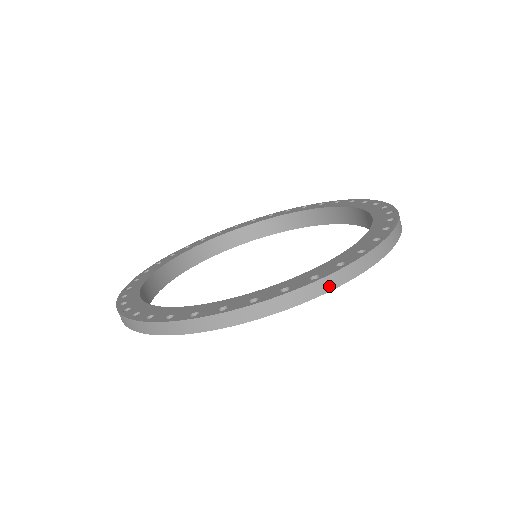
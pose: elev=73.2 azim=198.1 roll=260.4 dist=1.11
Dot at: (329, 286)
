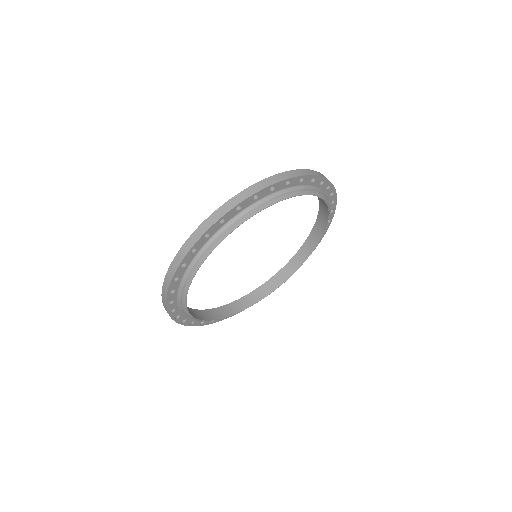
Dot at: occluded
